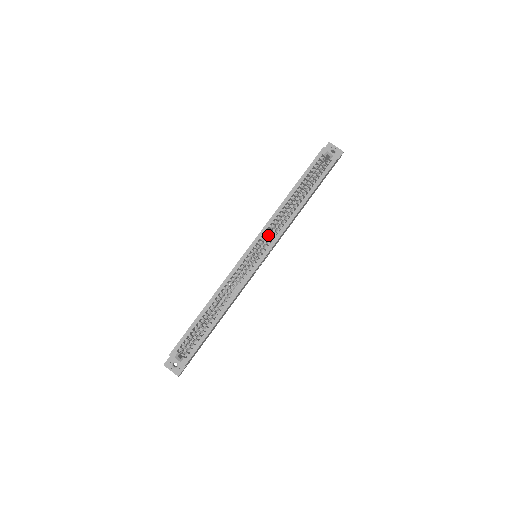
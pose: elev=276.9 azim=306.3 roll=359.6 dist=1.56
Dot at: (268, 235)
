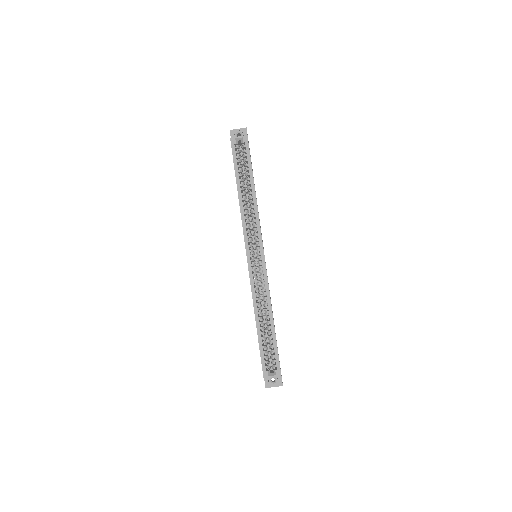
Dot at: (251, 234)
